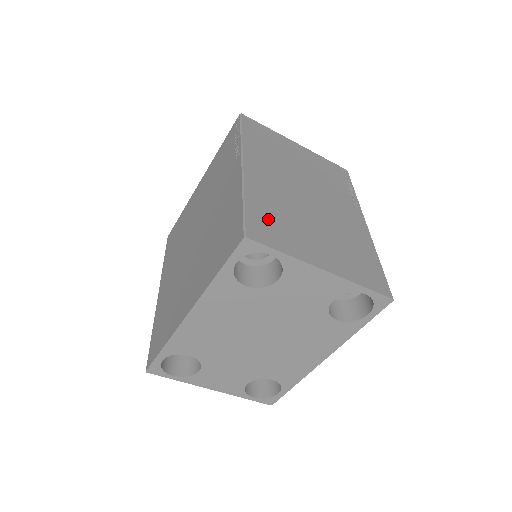
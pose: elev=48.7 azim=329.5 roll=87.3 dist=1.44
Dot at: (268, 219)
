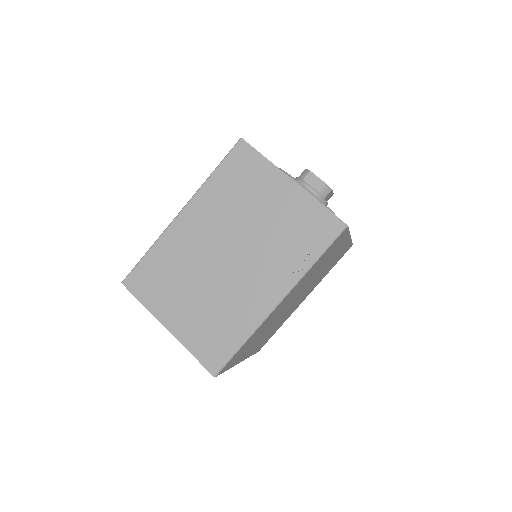
Dot at: (154, 272)
